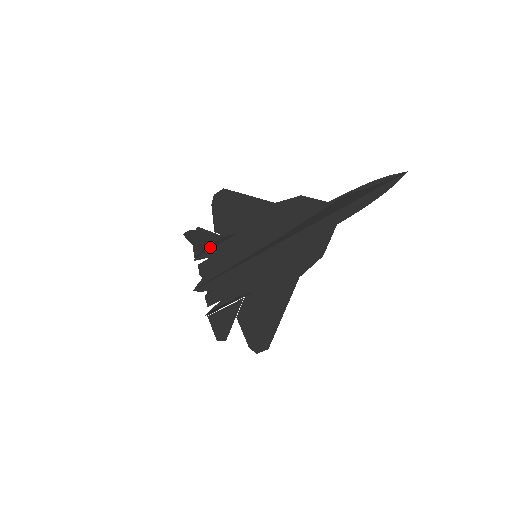
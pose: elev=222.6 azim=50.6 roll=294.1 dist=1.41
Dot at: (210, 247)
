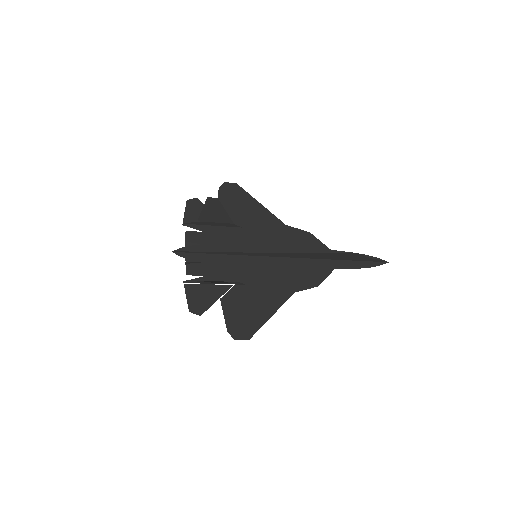
Dot at: (210, 223)
